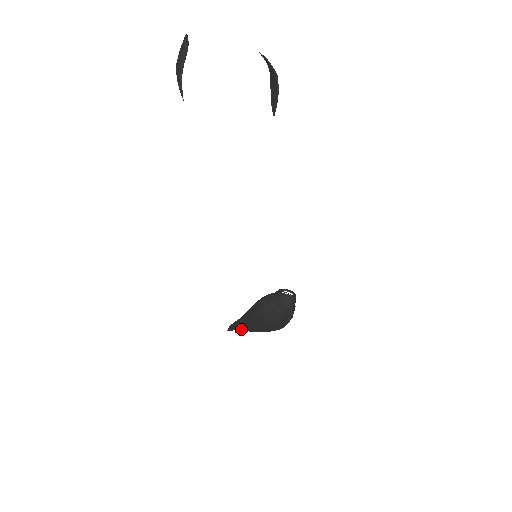
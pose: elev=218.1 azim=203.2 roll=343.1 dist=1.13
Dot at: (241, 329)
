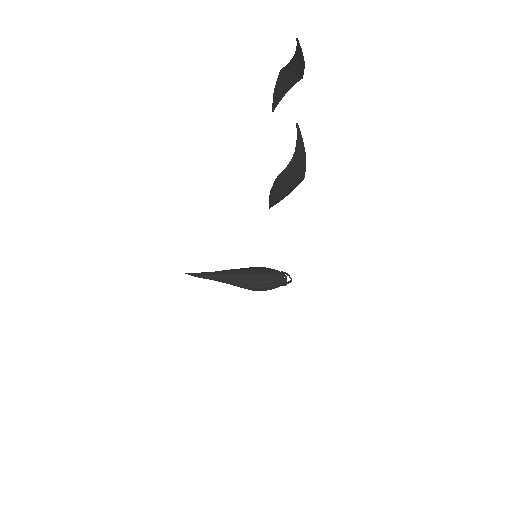
Dot at: (218, 281)
